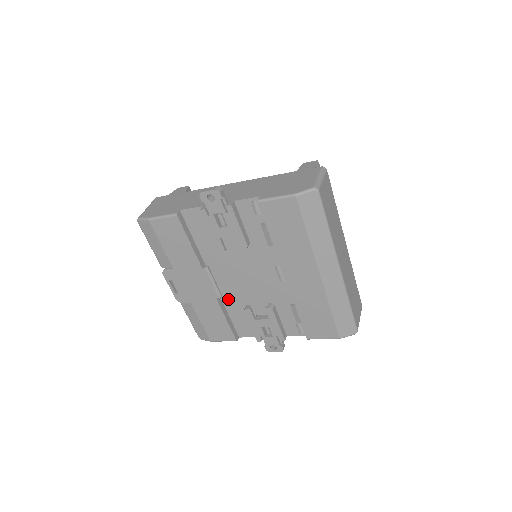
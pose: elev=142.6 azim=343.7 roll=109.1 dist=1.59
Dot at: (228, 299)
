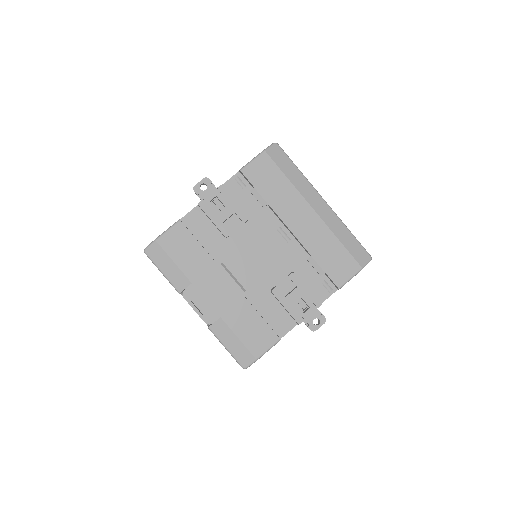
Dot at: (252, 294)
